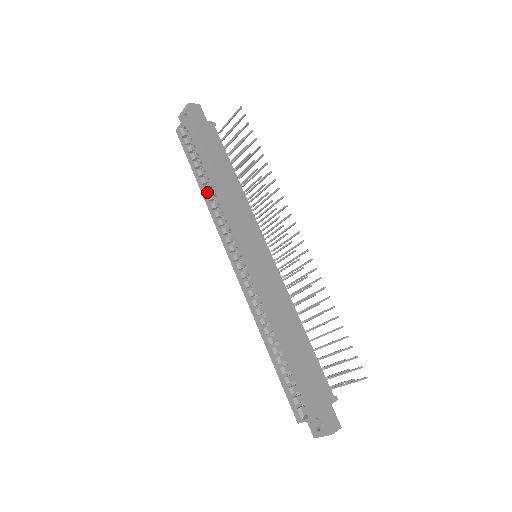
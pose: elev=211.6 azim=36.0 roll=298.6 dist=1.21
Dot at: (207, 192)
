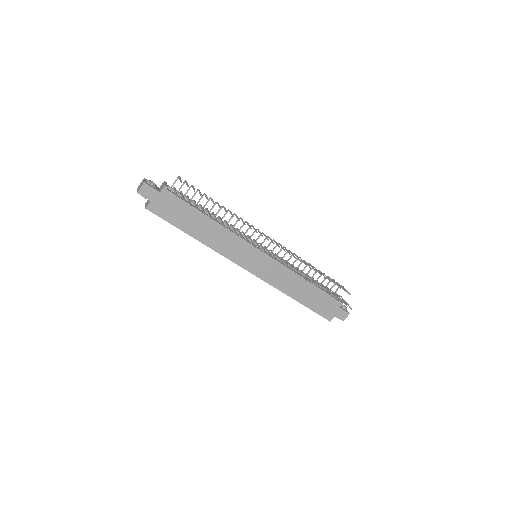
Dot at: occluded
